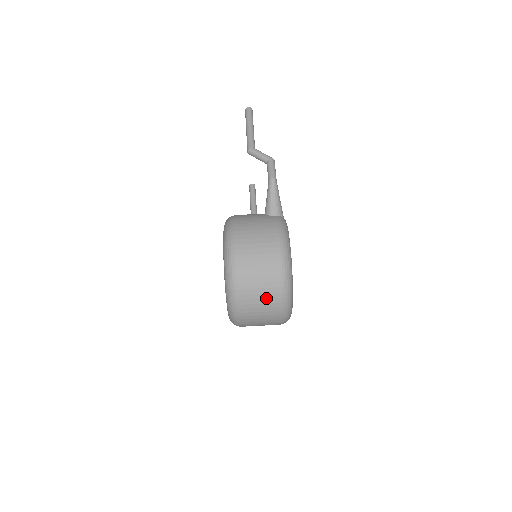
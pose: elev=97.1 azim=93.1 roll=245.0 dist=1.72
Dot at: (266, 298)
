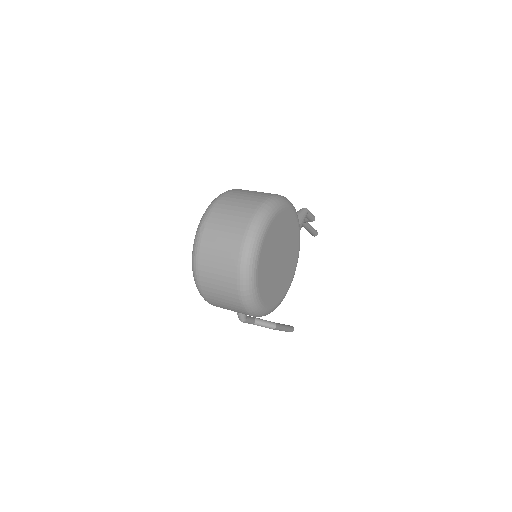
Dot at: (242, 207)
